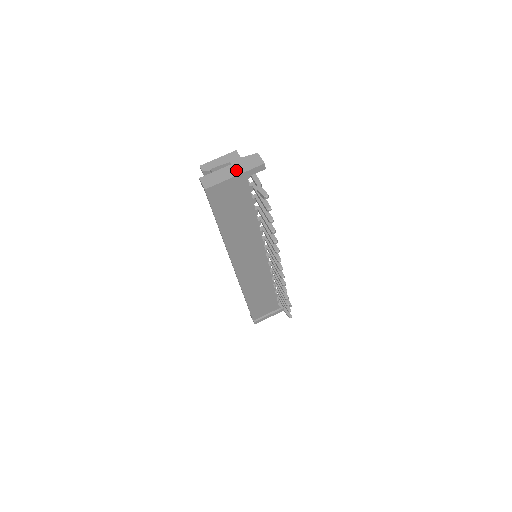
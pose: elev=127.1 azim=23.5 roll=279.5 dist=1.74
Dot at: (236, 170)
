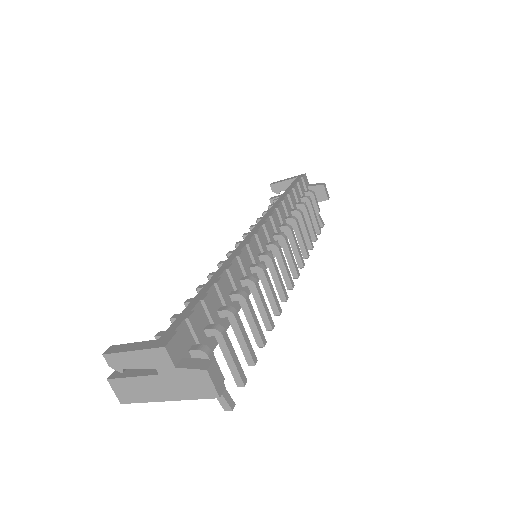
Dot at: (168, 391)
